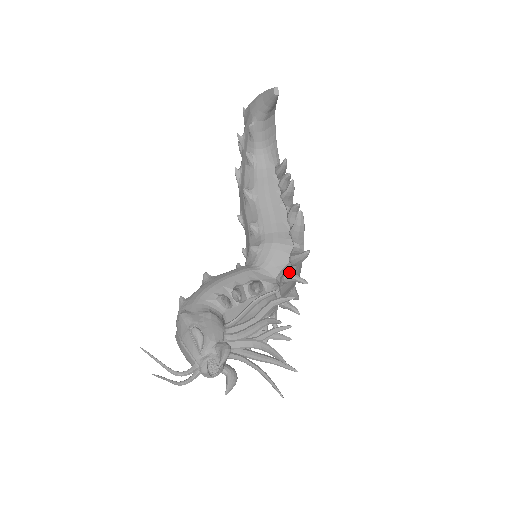
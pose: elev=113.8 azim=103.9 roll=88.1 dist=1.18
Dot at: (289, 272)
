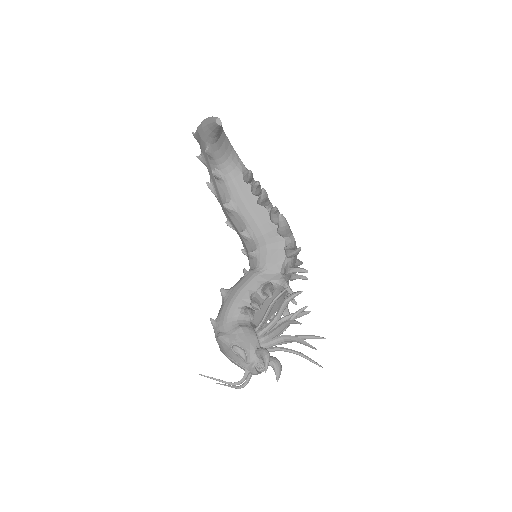
Dot at: (289, 265)
